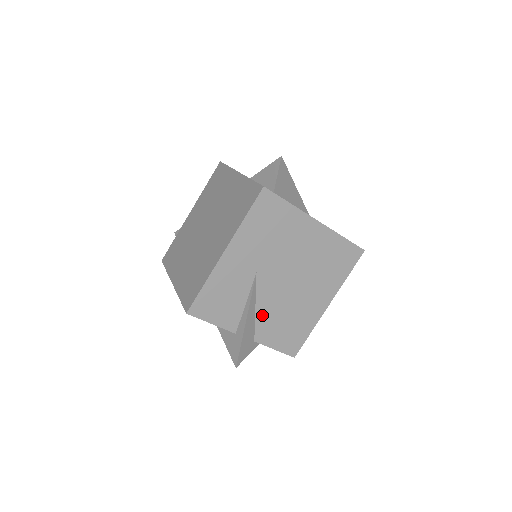
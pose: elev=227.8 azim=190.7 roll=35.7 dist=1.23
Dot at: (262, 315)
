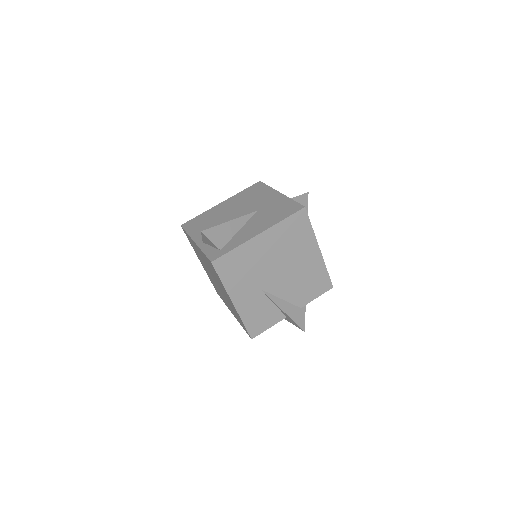
Dot at: (289, 297)
